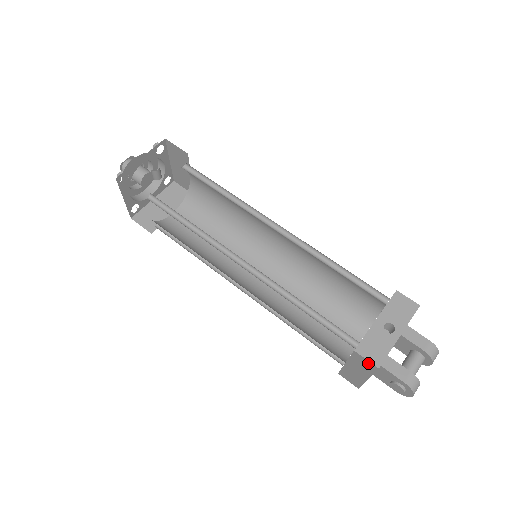
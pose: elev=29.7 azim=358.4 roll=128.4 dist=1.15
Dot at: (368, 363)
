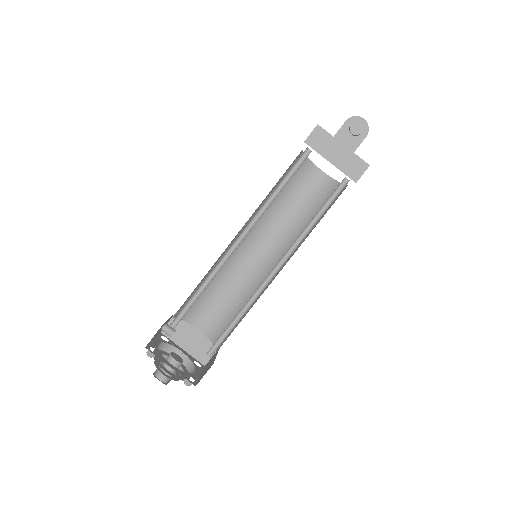
Dot at: (315, 133)
